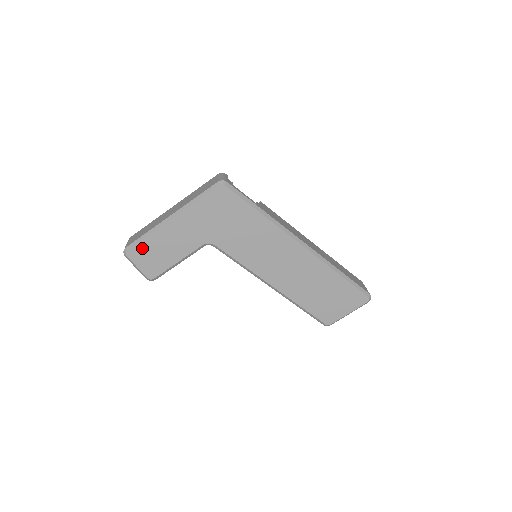
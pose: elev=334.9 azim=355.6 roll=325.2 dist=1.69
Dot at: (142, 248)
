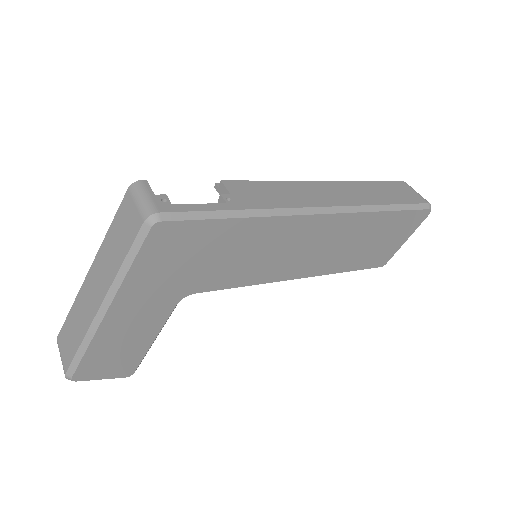
Dot at: (90, 362)
